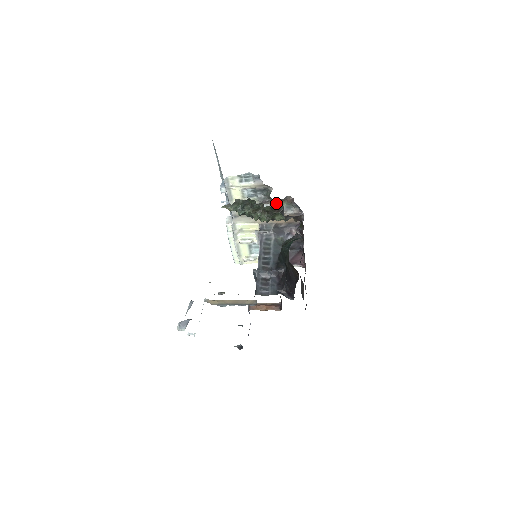
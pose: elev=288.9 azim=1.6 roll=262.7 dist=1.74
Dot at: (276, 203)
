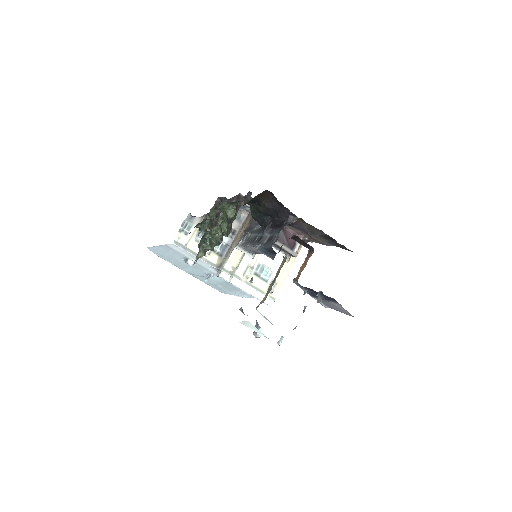
Dot at: occluded
